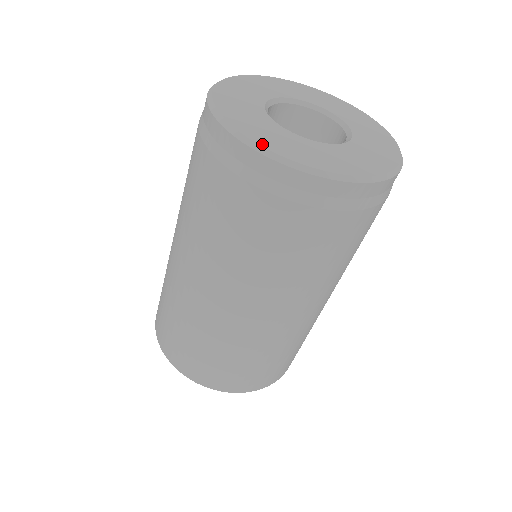
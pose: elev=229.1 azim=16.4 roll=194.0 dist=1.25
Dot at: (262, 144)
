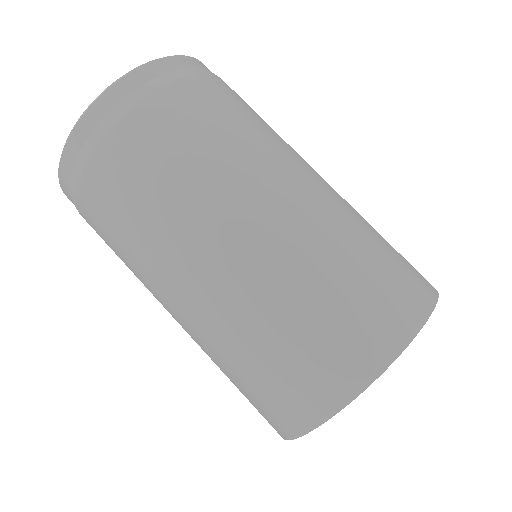
Dot at: (131, 73)
